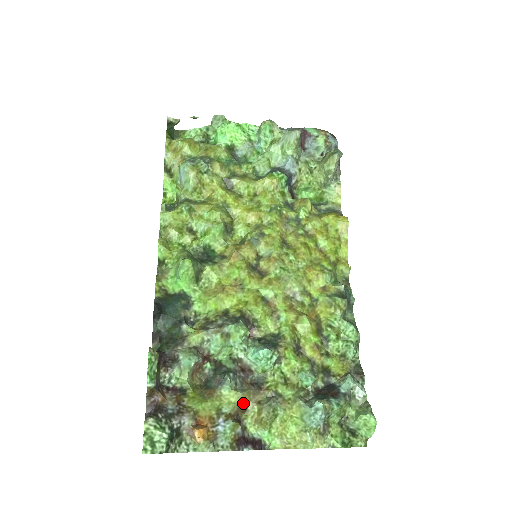
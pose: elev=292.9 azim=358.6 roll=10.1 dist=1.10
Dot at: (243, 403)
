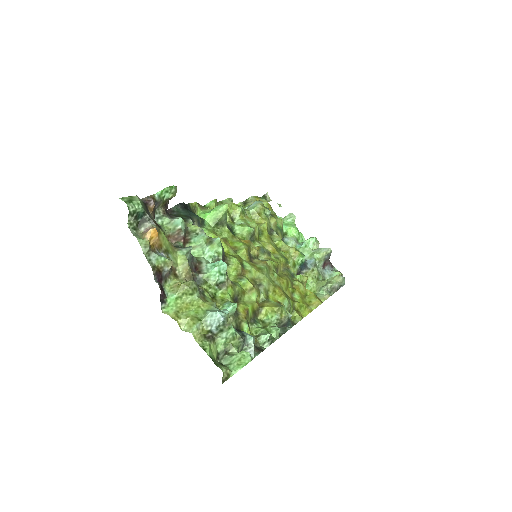
Dot at: (180, 271)
